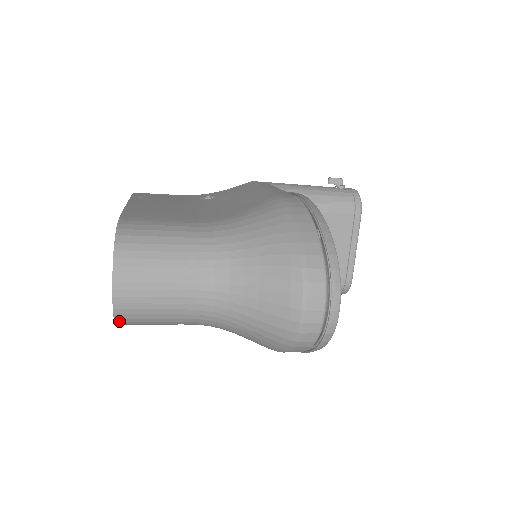
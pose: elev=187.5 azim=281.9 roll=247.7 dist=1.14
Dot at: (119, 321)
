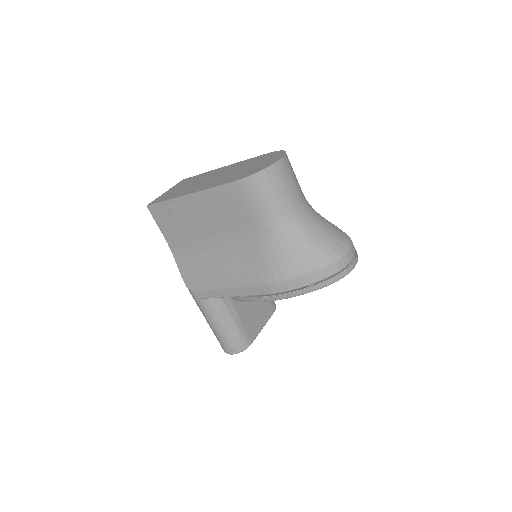
Dot at: (263, 173)
